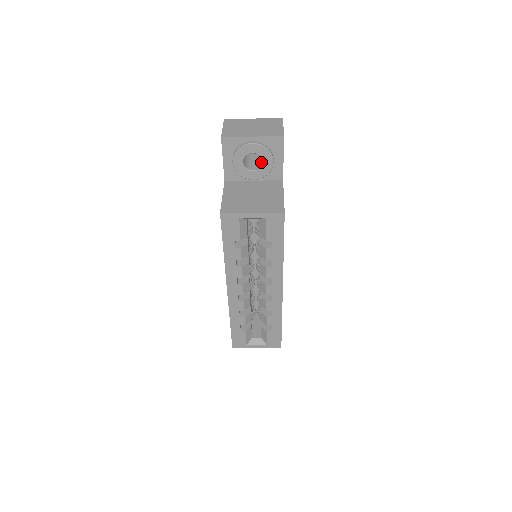
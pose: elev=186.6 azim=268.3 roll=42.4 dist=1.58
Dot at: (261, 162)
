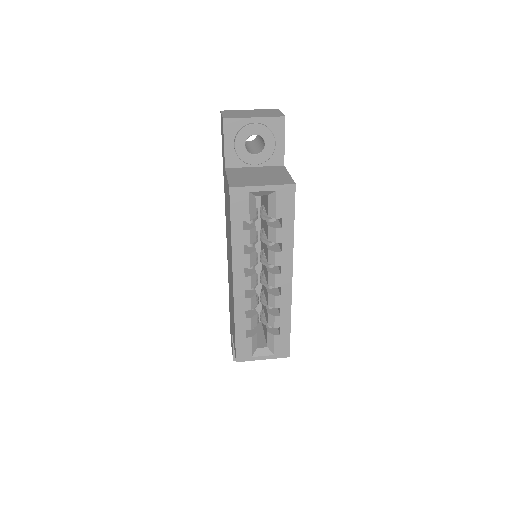
Dot at: (262, 147)
